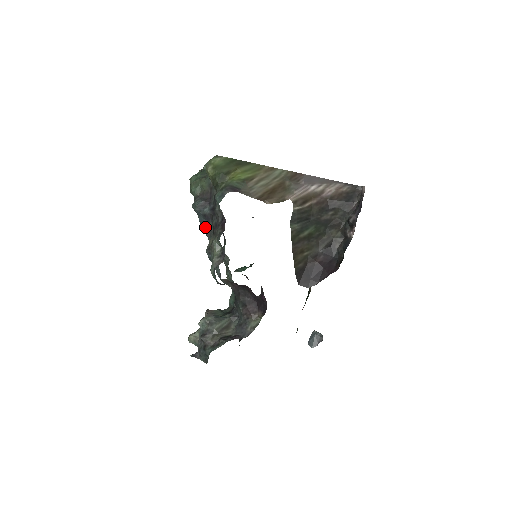
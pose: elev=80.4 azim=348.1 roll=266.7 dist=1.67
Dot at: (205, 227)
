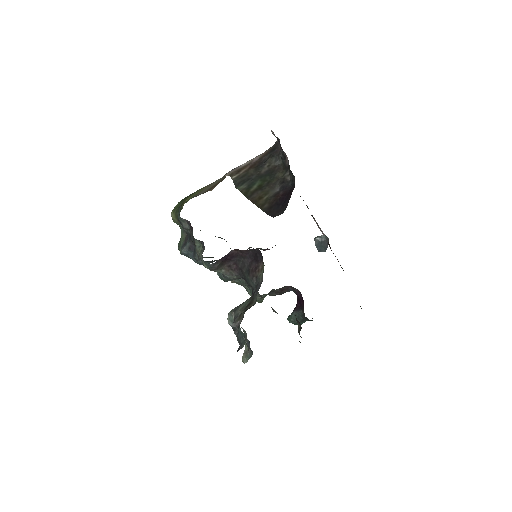
Dot at: (195, 256)
